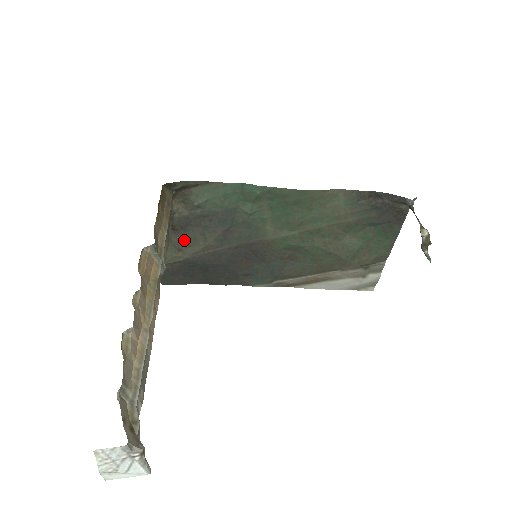
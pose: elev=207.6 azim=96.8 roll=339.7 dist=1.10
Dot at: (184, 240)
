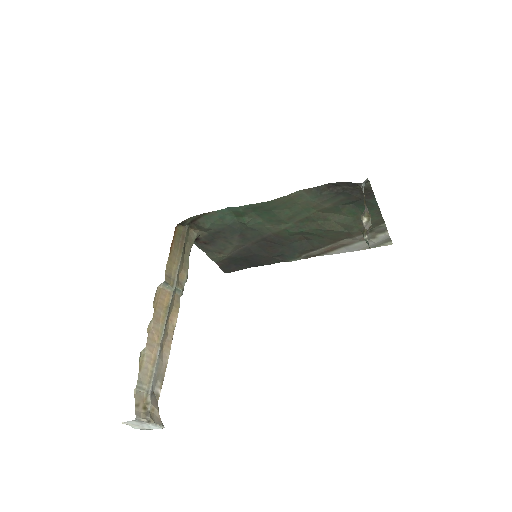
Dot at: (218, 247)
